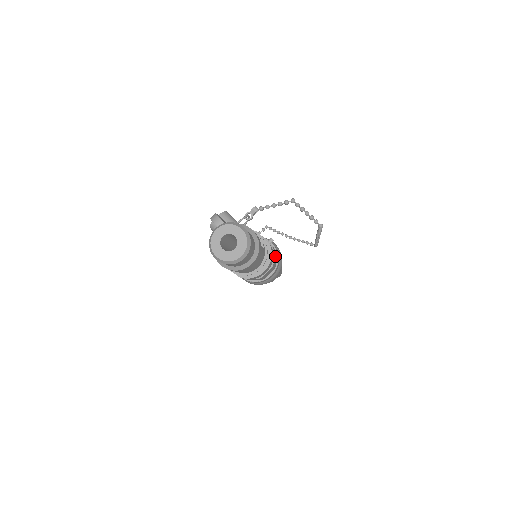
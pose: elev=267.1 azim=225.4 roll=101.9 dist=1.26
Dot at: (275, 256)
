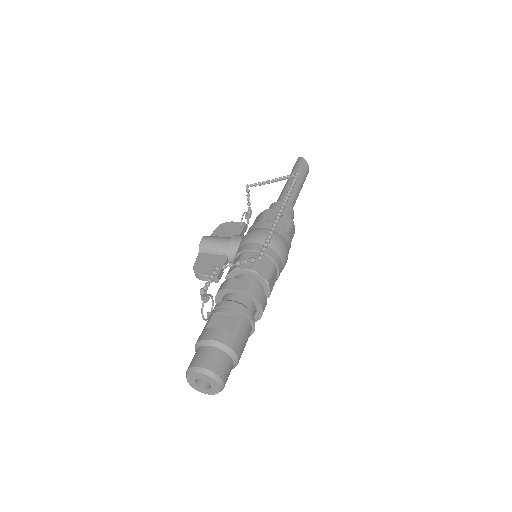
Dot at: (264, 263)
